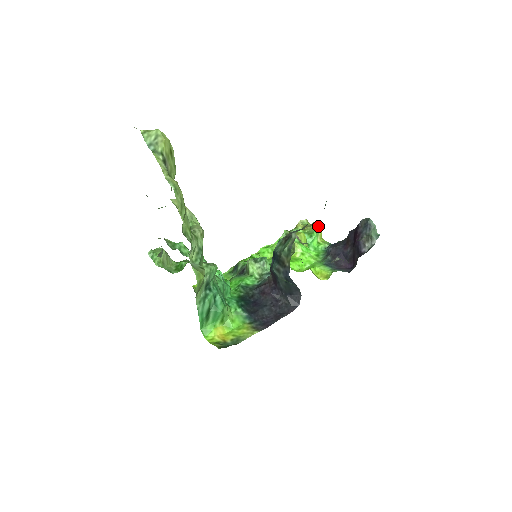
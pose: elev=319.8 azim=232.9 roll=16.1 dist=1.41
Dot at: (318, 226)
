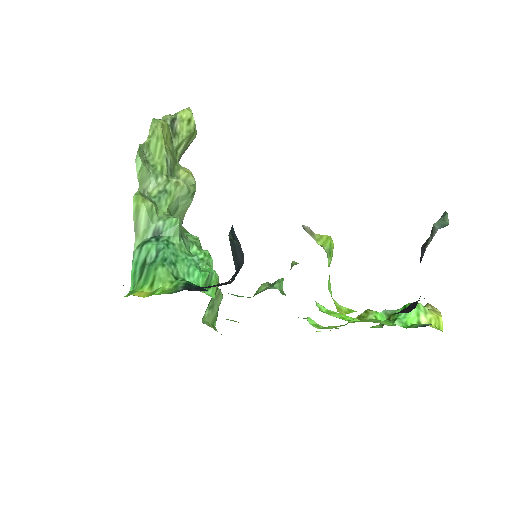
Dot at: (440, 313)
